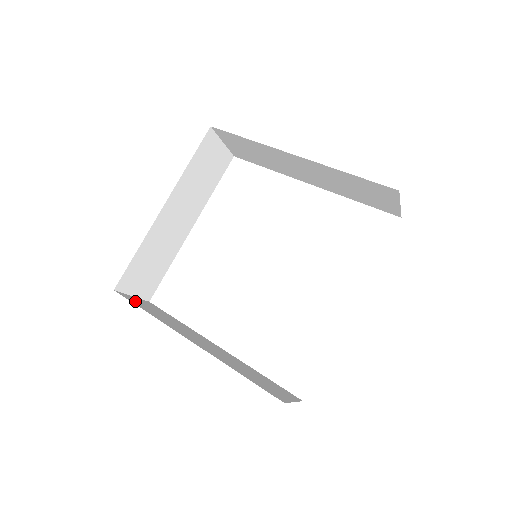
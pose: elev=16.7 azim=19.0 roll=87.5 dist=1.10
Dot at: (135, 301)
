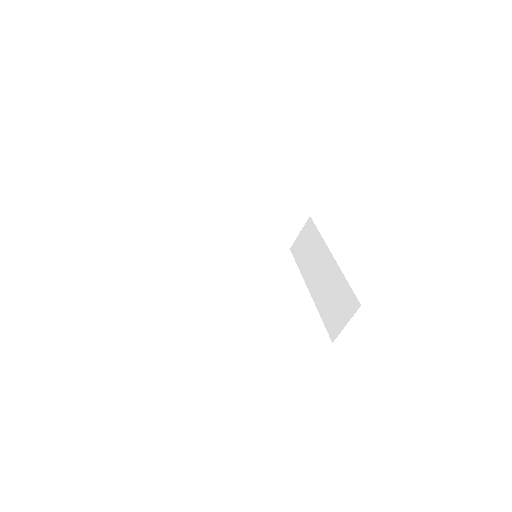
Dot at: occluded
